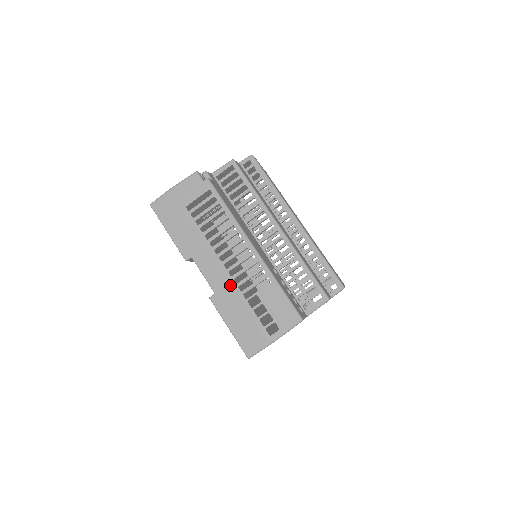
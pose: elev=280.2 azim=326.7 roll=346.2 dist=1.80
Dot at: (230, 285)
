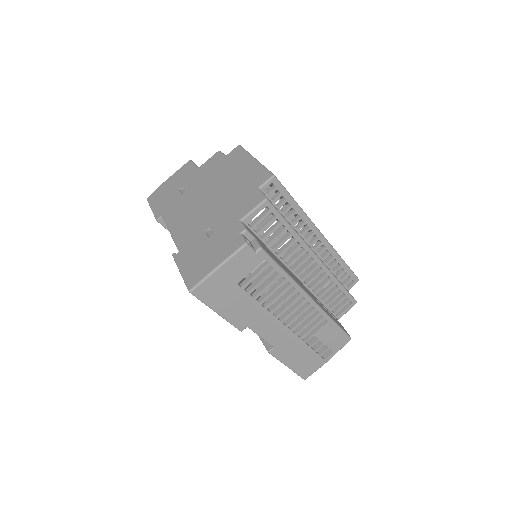
Dot at: (290, 337)
